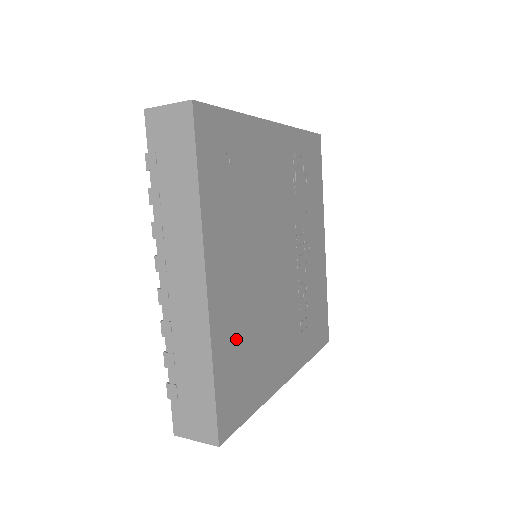
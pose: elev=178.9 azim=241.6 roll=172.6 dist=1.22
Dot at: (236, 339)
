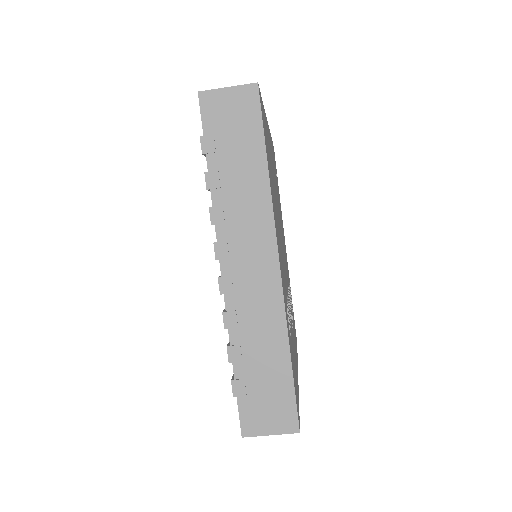
Dot at: (269, 151)
